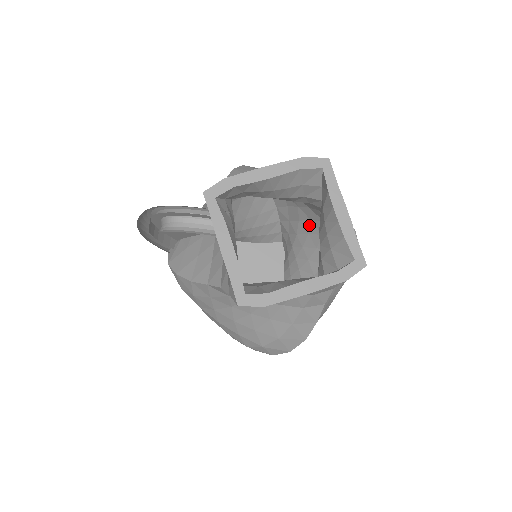
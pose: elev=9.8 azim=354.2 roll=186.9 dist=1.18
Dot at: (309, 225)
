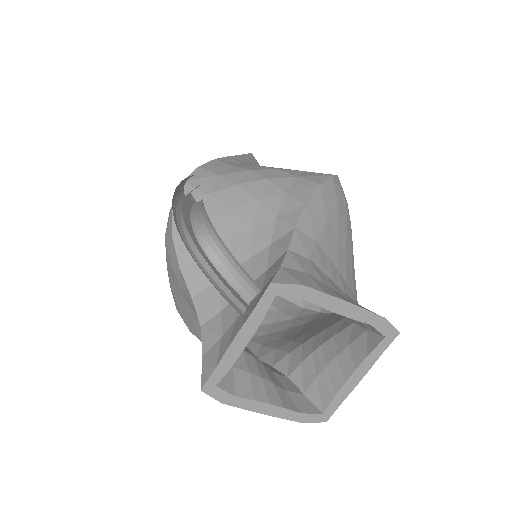
Dot at: occluded
